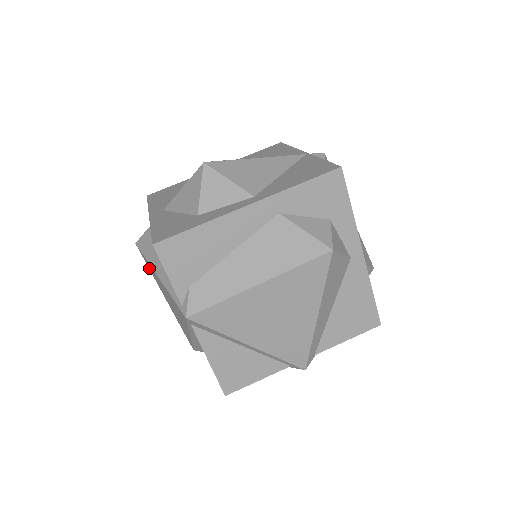
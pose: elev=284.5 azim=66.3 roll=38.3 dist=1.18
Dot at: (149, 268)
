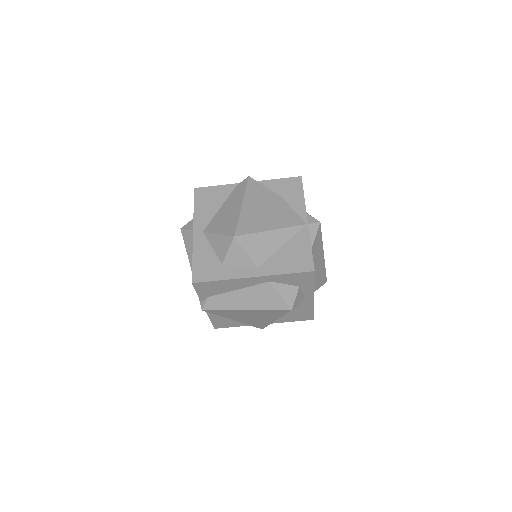
Dot at: occluded
